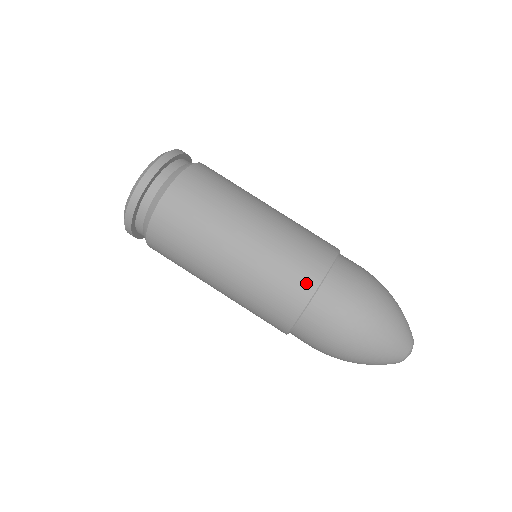
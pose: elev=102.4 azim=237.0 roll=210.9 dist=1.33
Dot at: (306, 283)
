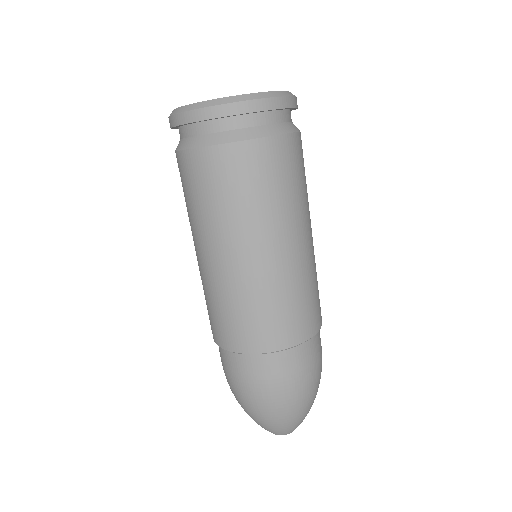
Dot at: (225, 339)
